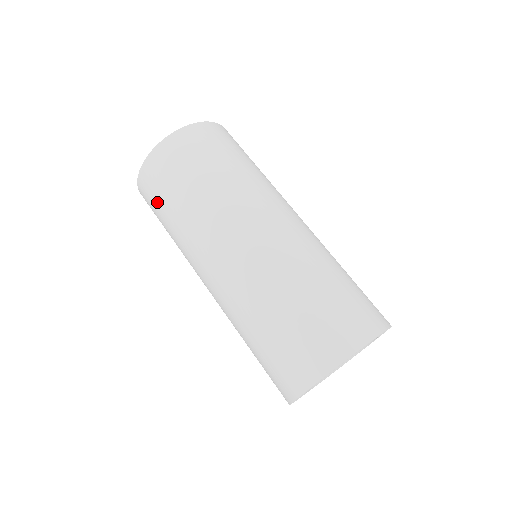
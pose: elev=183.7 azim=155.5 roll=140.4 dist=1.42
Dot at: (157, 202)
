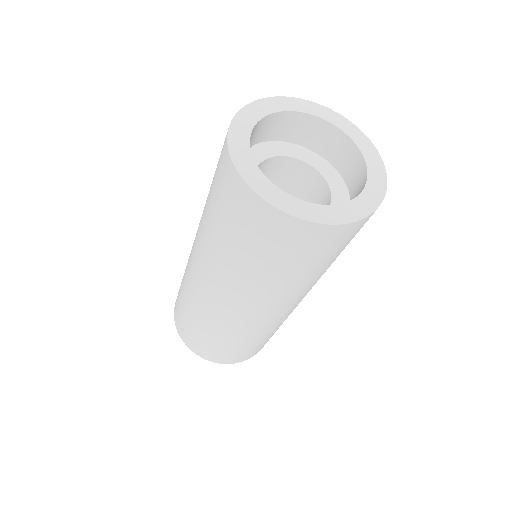
Dot at: (184, 322)
